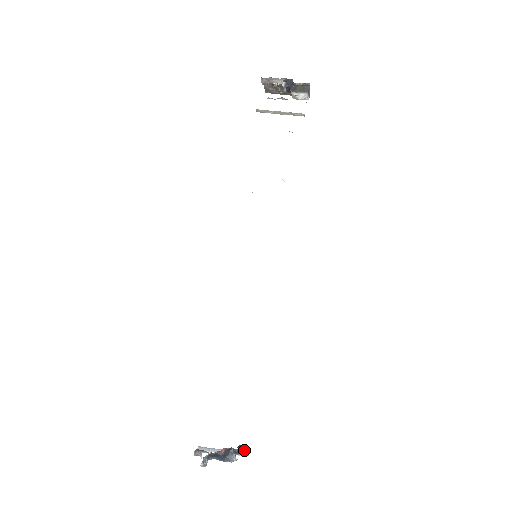
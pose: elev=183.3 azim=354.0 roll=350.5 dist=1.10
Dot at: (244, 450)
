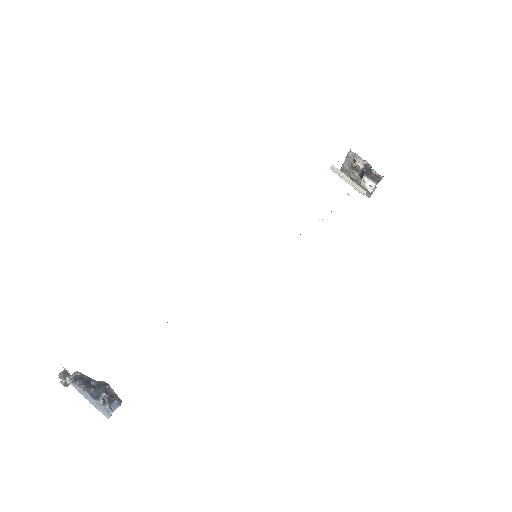
Dot at: (112, 405)
